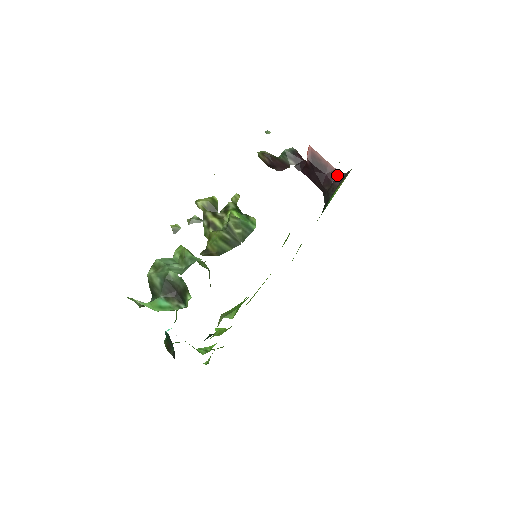
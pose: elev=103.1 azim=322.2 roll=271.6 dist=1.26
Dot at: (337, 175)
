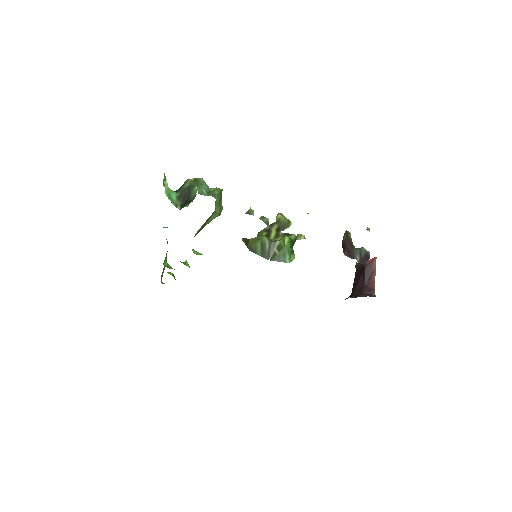
Dot at: (371, 293)
